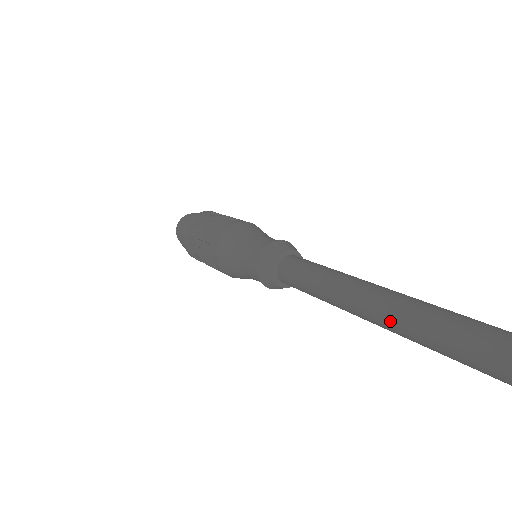
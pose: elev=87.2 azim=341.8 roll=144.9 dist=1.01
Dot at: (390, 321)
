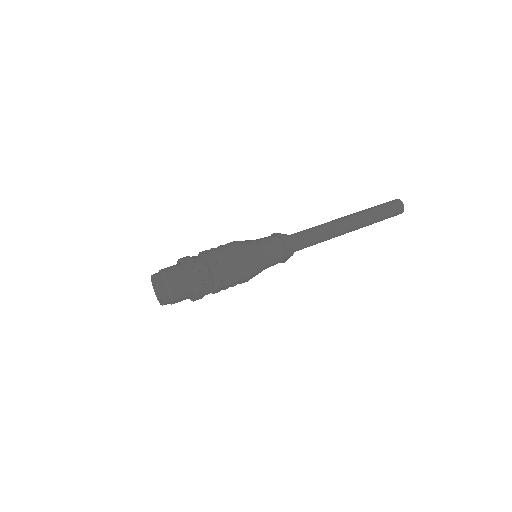
Dot at: (357, 218)
